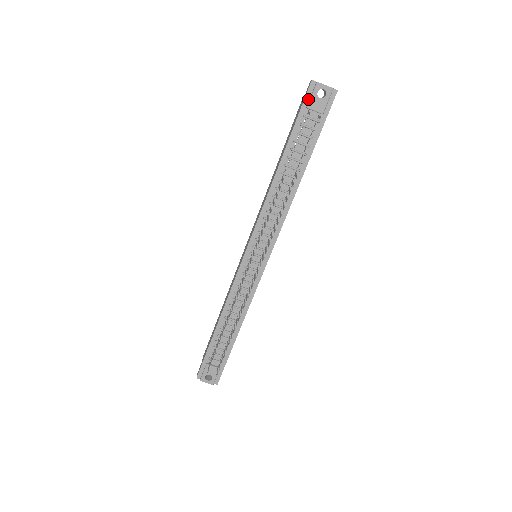
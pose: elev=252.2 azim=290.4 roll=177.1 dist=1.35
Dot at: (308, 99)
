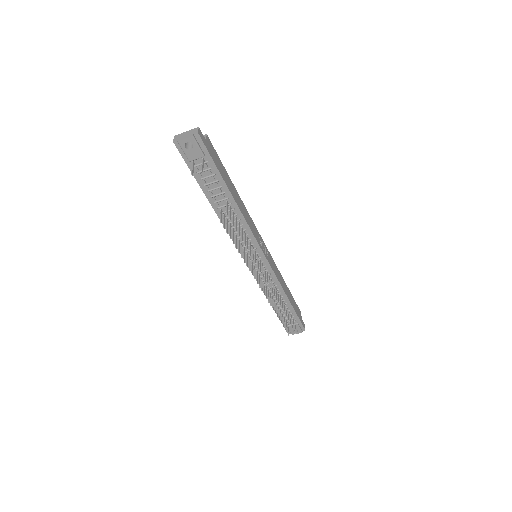
Dot at: (184, 155)
